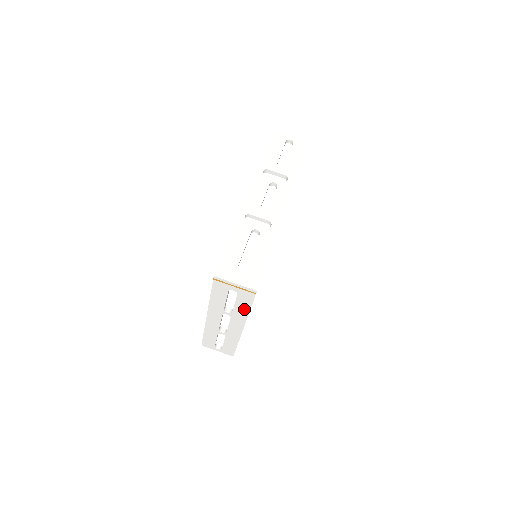
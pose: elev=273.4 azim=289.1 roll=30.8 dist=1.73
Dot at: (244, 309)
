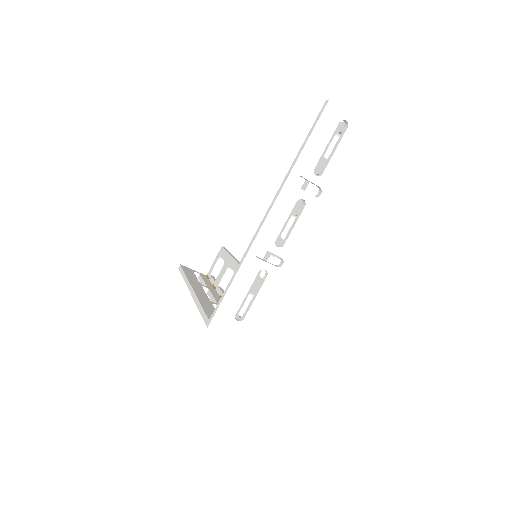
Dot at: occluded
